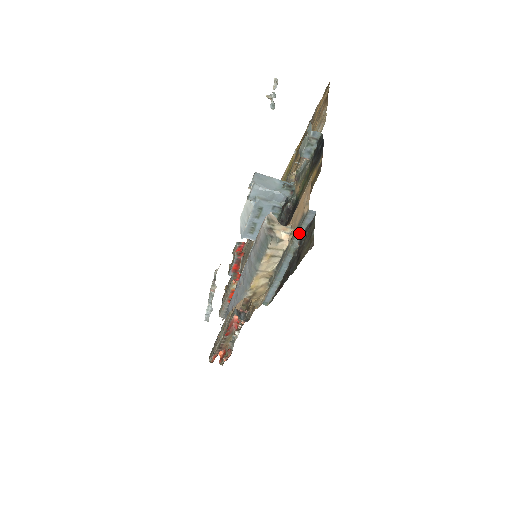
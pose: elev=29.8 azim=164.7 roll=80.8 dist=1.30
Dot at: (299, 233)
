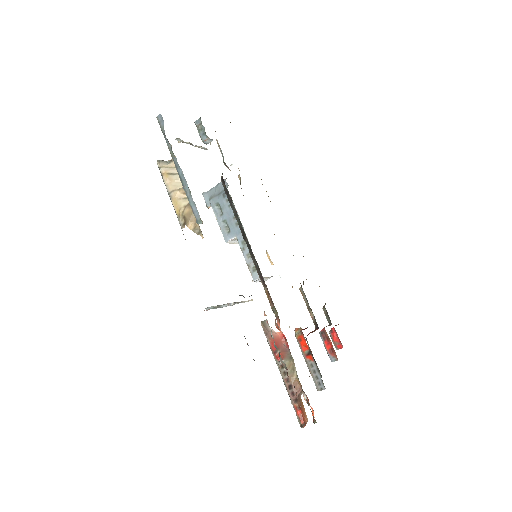
Dot at: (165, 137)
